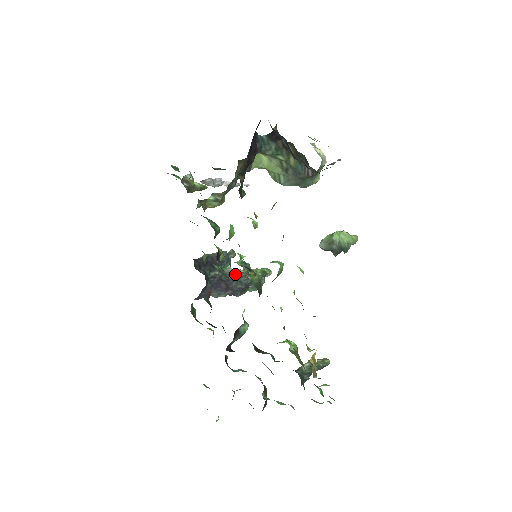
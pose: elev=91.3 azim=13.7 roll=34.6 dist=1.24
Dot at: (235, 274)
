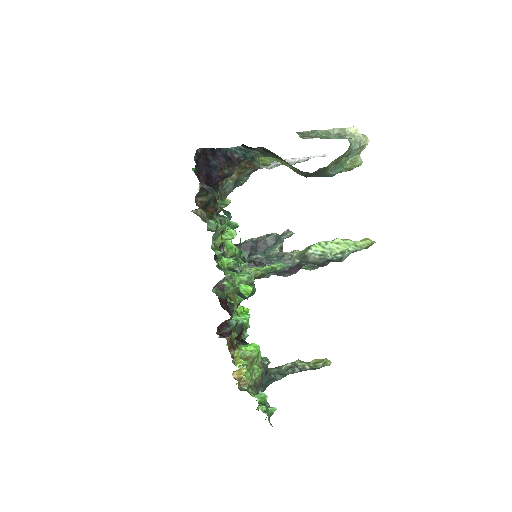
Dot at: (279, 257)
